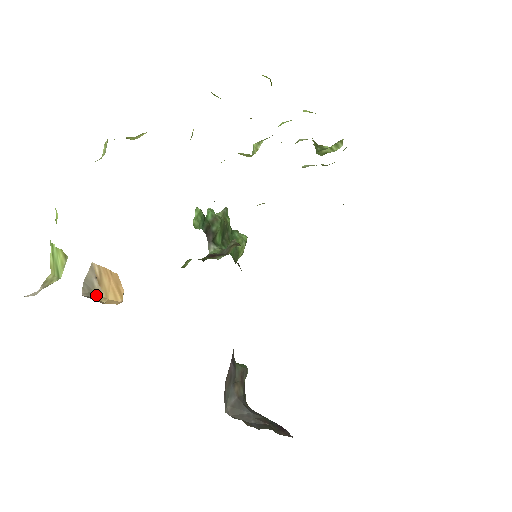
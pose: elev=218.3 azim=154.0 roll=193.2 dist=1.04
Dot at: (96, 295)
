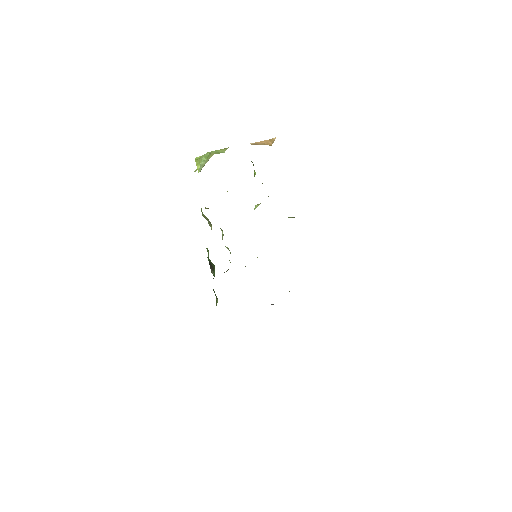
Dot at: (258, 144)
